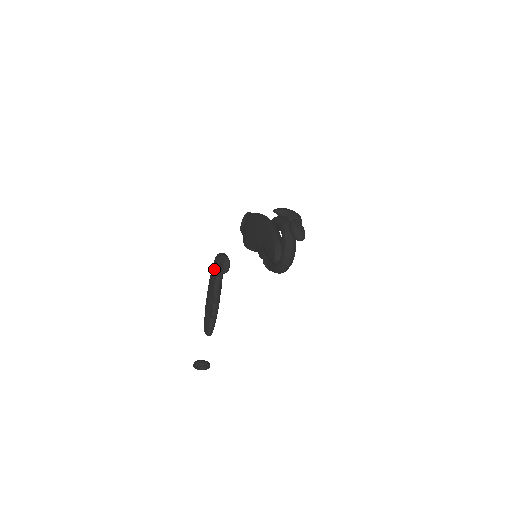
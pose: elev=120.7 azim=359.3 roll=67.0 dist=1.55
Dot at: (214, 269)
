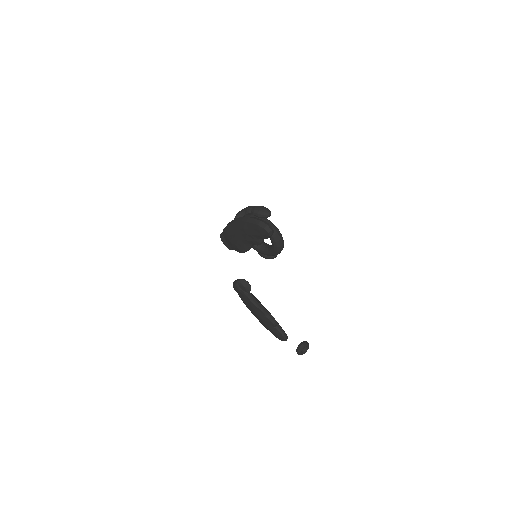
Dot at: (241, 296)
